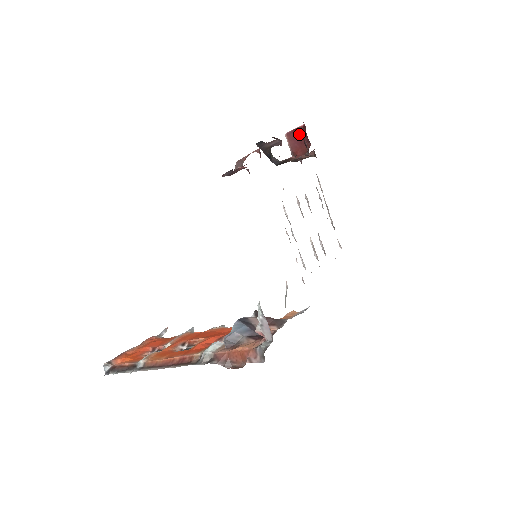
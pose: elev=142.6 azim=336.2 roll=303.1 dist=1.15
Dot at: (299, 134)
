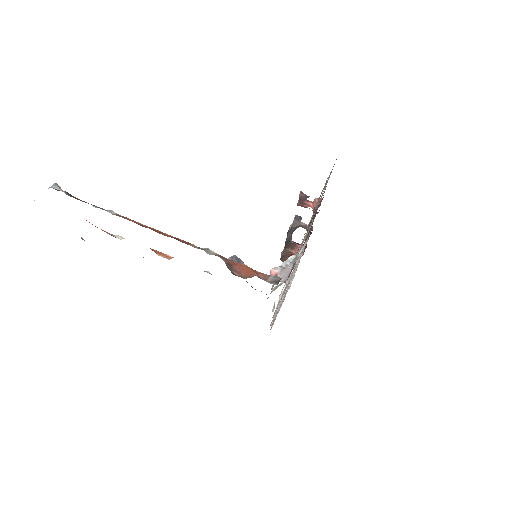
Dot at: occluded
